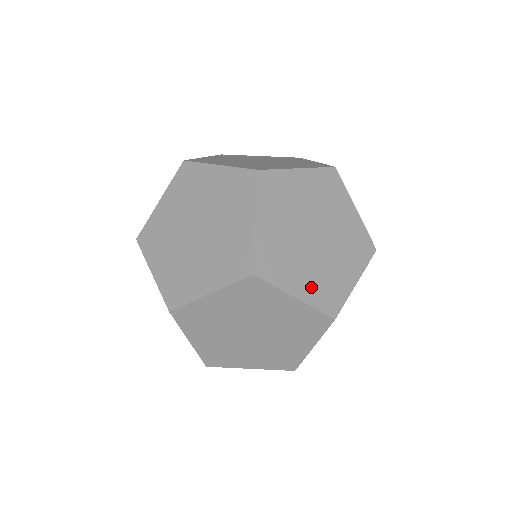
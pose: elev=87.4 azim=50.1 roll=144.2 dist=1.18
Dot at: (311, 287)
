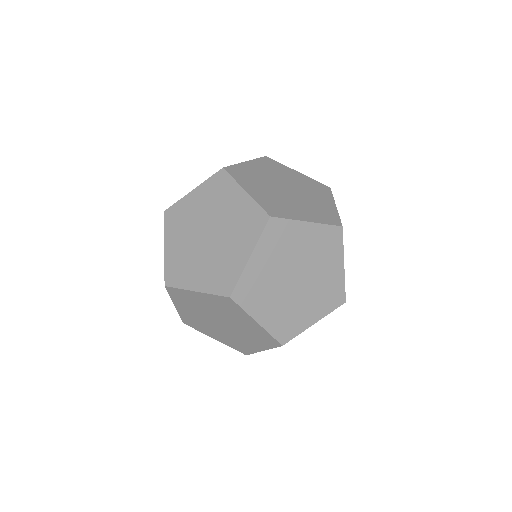
Dot at: (311, 214)
